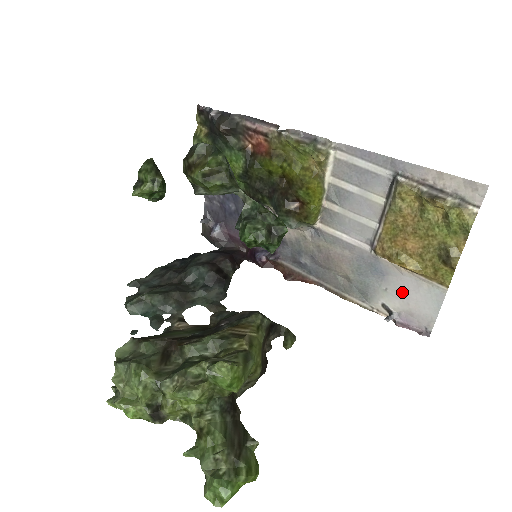
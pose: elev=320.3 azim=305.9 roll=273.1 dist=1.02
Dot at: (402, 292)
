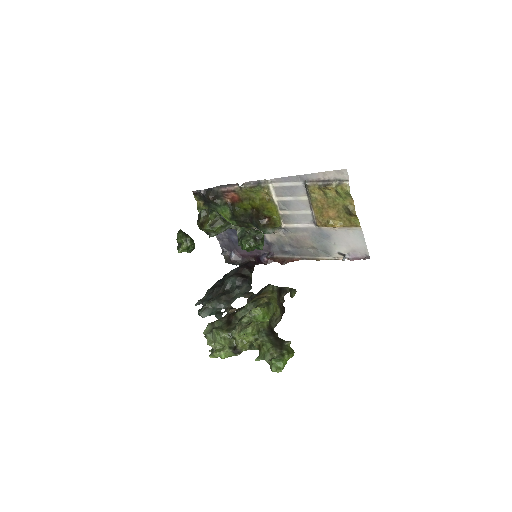
Dot at: (343, 241)
